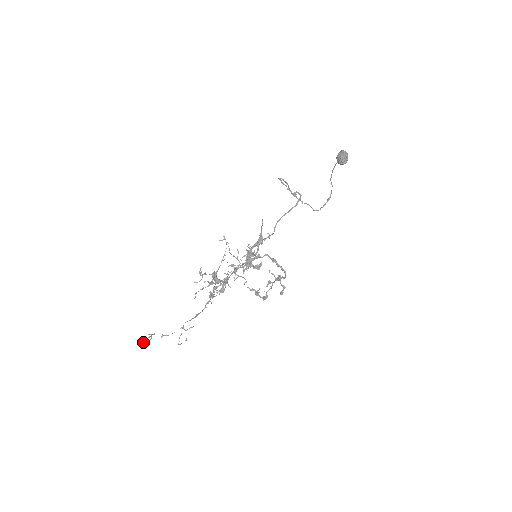
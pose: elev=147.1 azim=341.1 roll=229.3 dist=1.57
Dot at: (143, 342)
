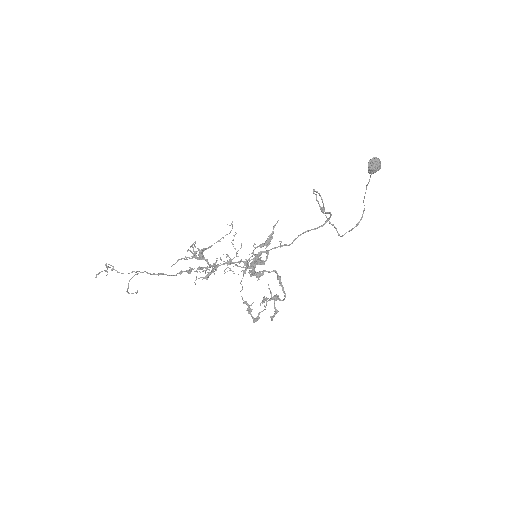
Dot at: (98, 273)
